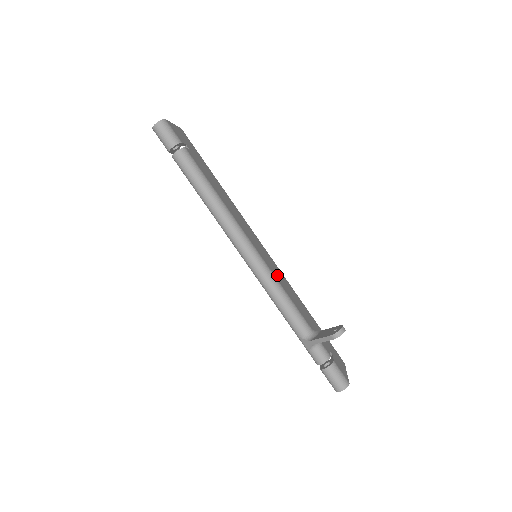
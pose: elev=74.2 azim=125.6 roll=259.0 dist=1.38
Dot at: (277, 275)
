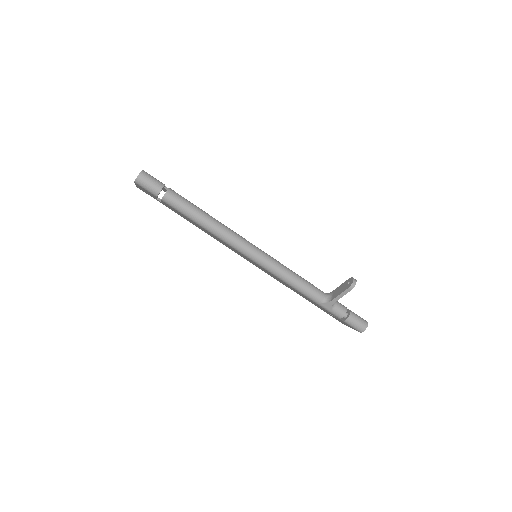
Dot at: occluded
